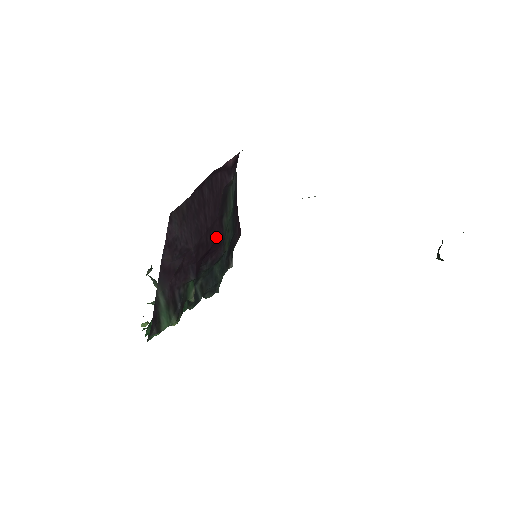
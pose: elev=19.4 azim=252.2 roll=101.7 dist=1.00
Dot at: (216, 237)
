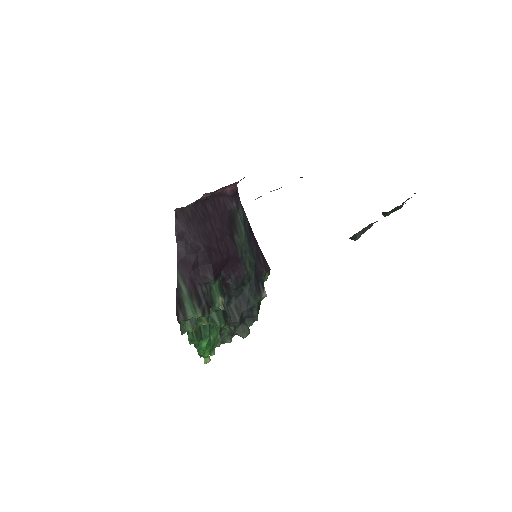
Dot at: (230, 251)
